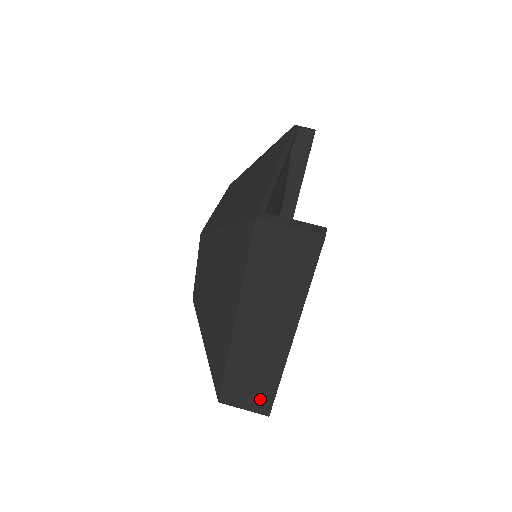
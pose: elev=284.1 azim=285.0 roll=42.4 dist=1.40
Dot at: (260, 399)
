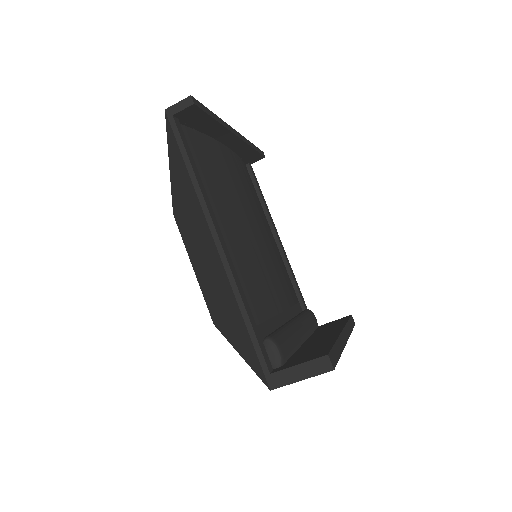
Dot at: occluded
